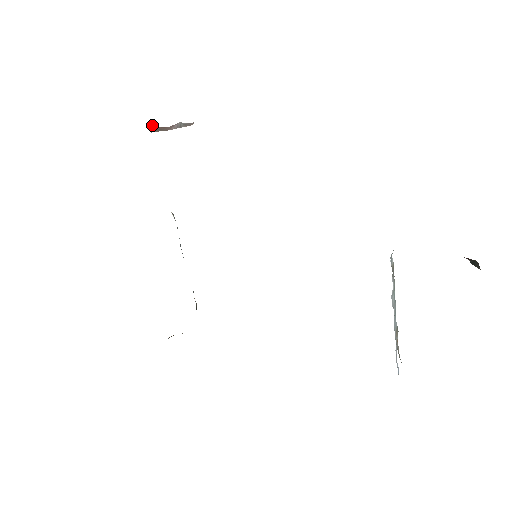
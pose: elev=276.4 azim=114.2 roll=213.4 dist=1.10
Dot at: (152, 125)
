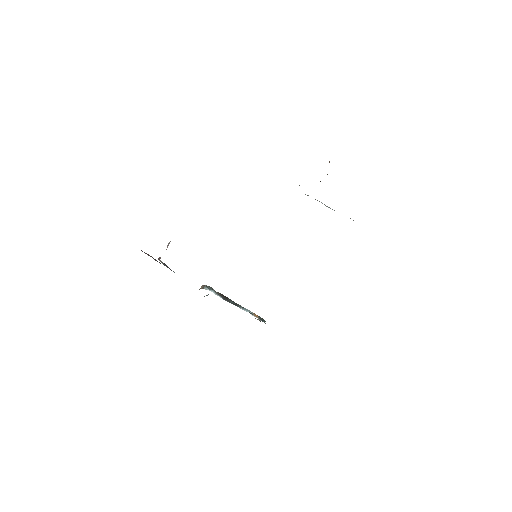
Dot at: (158, 259)
